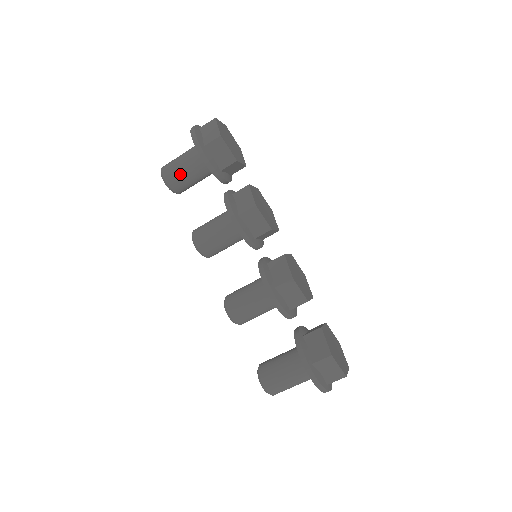
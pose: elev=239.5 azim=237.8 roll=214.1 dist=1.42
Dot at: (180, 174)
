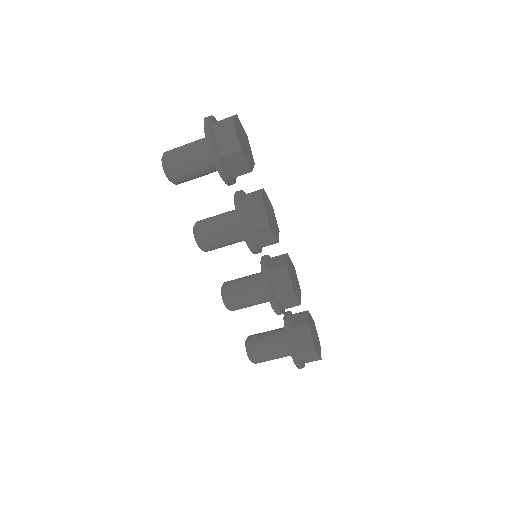
Dot at: (186, 172)
